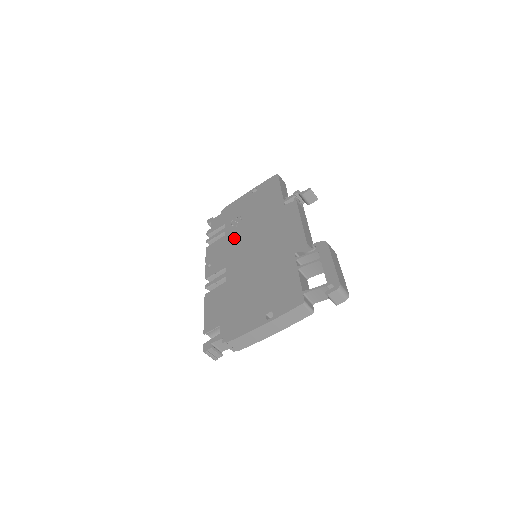
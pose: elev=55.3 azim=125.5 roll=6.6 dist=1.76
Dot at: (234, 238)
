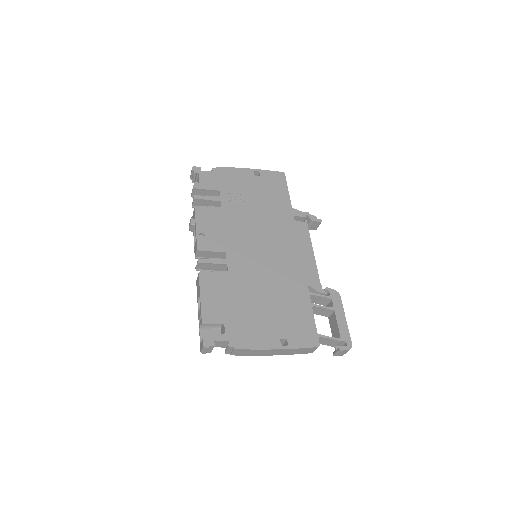
Dot at: (235, 220)
